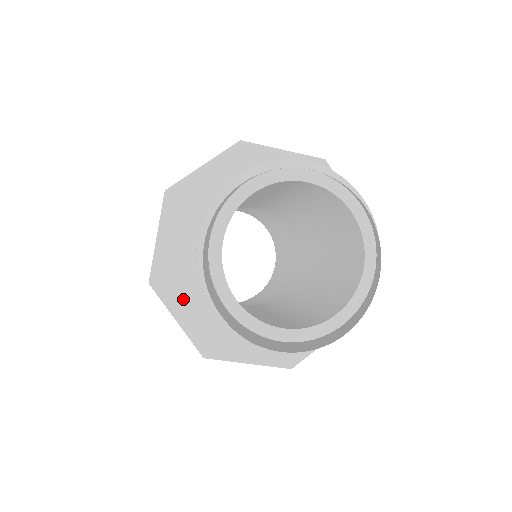
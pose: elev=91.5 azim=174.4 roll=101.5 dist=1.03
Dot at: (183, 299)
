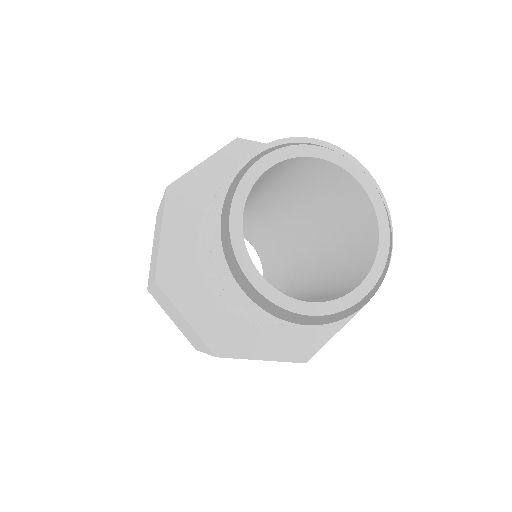
Dot at: (181, 222)
